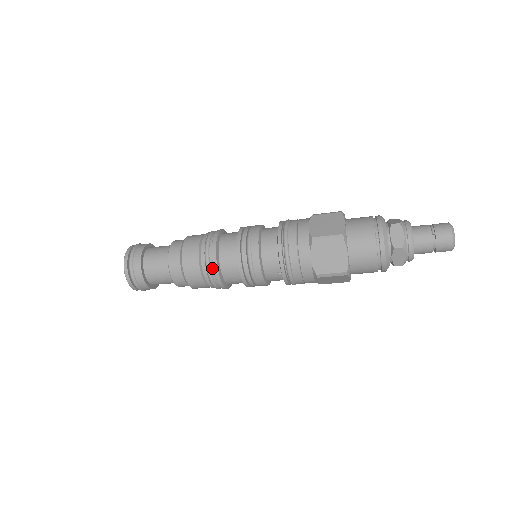
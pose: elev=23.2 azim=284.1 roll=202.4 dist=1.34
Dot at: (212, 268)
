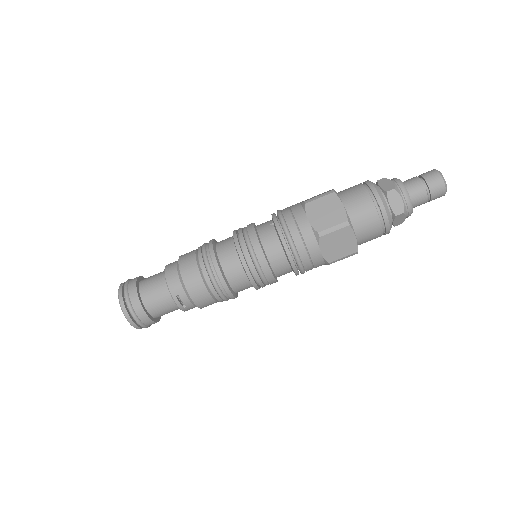
Dot at: (208, 243)
